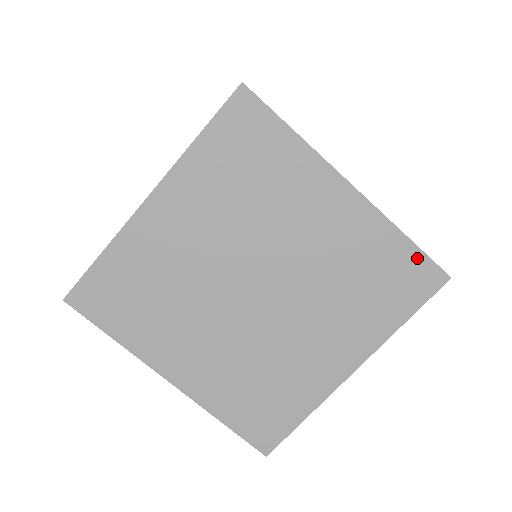
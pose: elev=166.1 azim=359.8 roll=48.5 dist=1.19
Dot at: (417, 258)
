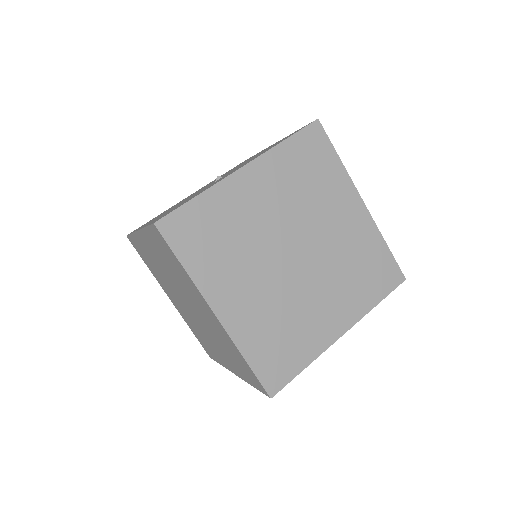
Dot at: (390, 261)
